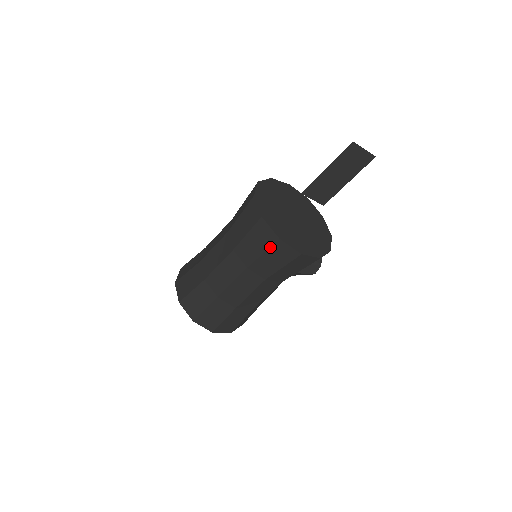
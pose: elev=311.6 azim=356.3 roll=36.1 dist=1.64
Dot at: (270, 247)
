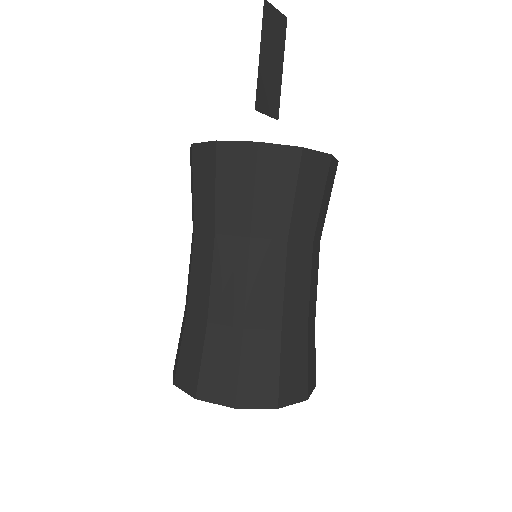
Dot at: (298, 173)
